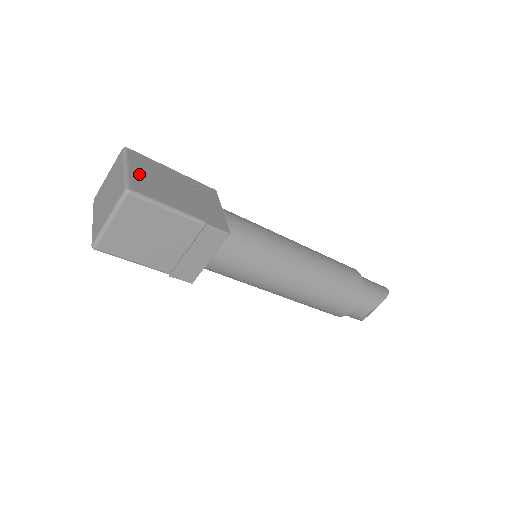
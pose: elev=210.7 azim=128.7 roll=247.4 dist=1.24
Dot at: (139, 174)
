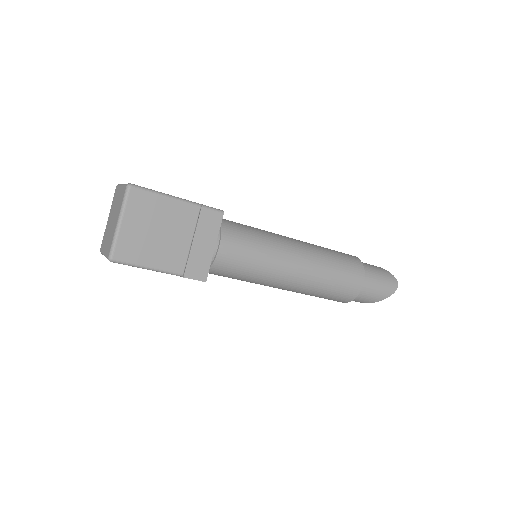
Dot at: (130, 230)
